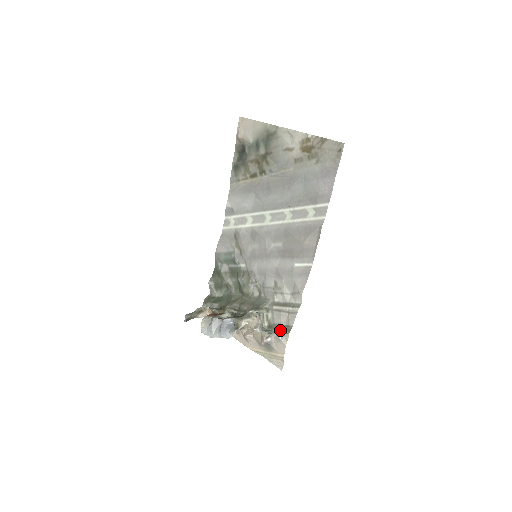
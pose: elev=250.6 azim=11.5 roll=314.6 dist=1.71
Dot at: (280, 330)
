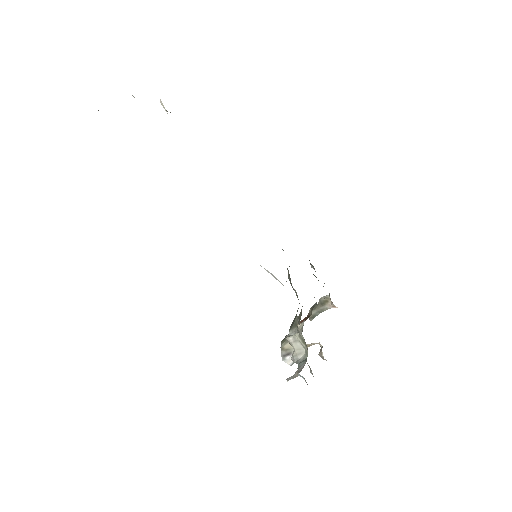
Dot at: occluded
